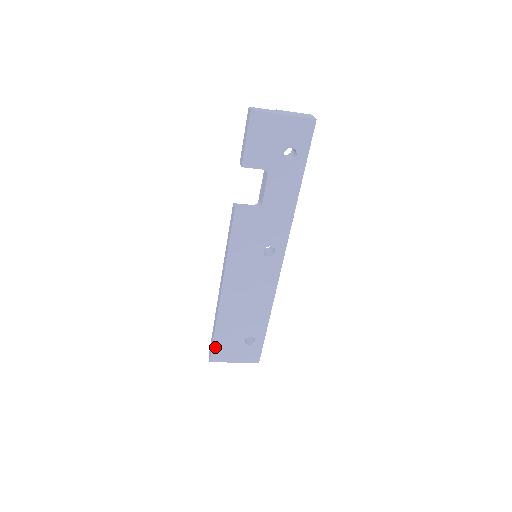
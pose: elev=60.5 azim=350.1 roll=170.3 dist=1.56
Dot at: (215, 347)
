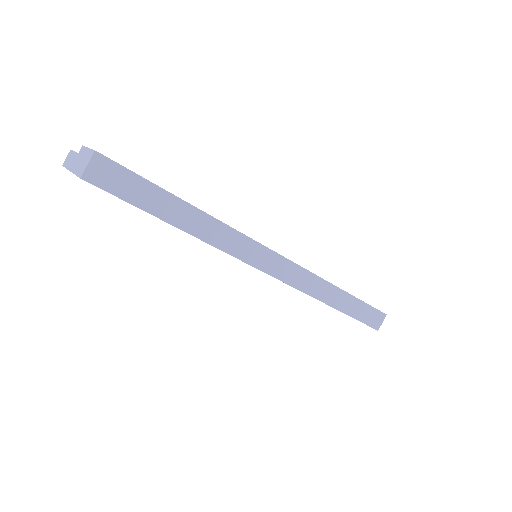
Dot at: occluded
